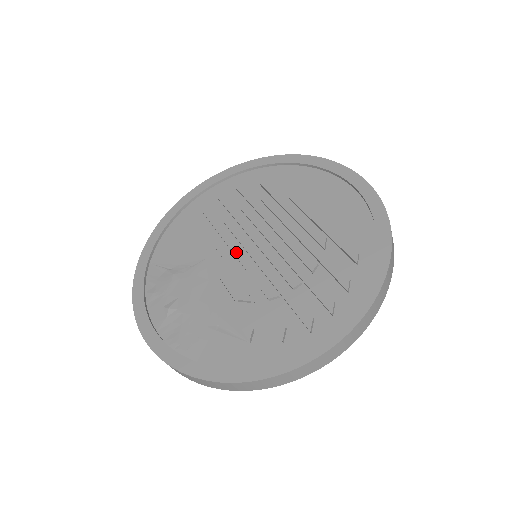
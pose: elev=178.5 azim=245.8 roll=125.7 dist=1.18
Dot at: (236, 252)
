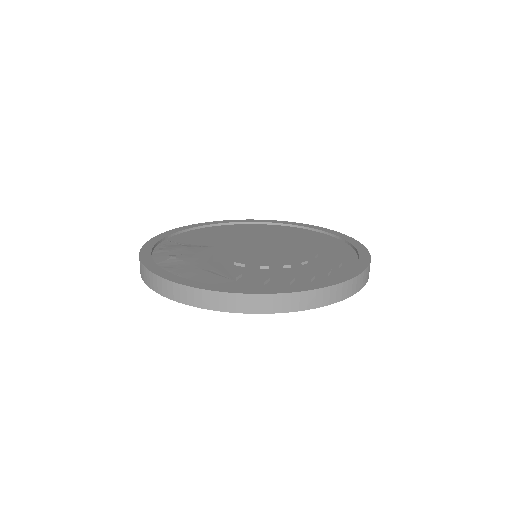
Dot at: (242, 246)
